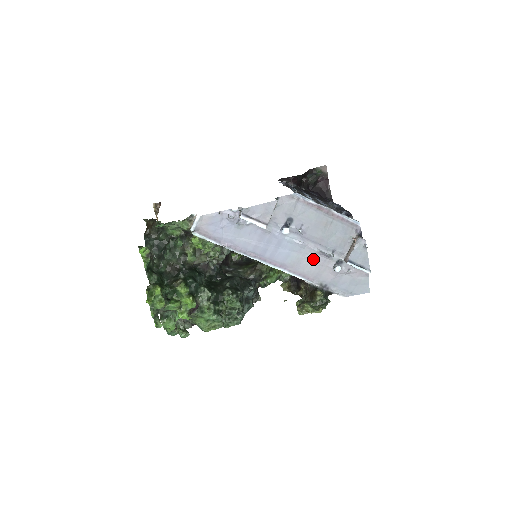
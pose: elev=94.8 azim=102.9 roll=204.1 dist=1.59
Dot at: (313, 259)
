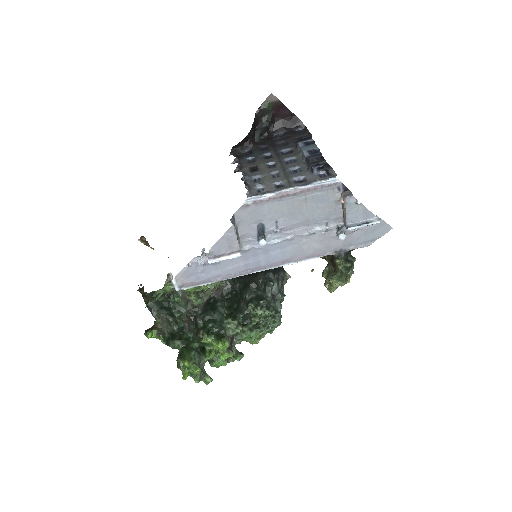
Dot at: (310, 240)
